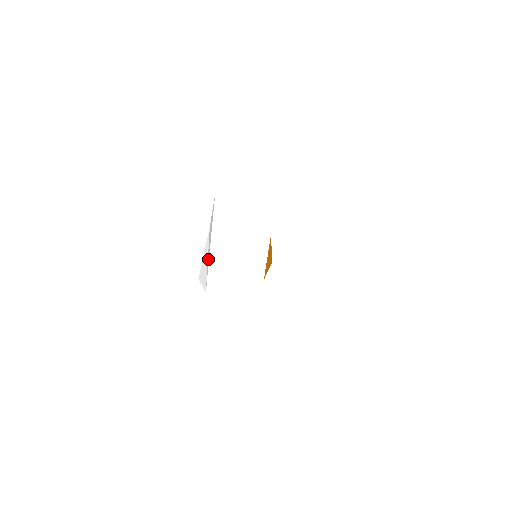
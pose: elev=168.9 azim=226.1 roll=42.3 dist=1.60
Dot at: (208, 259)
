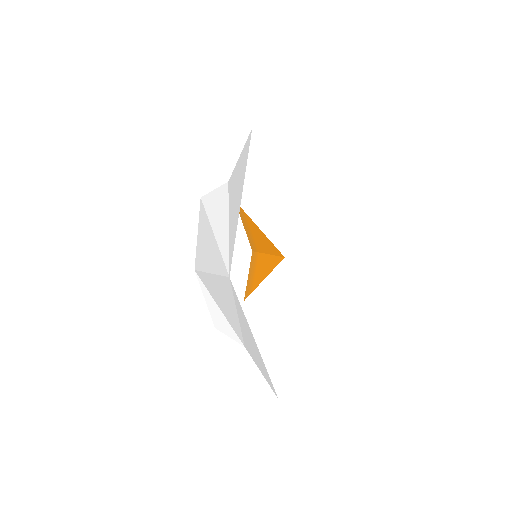
Dot at: (231, 320)
